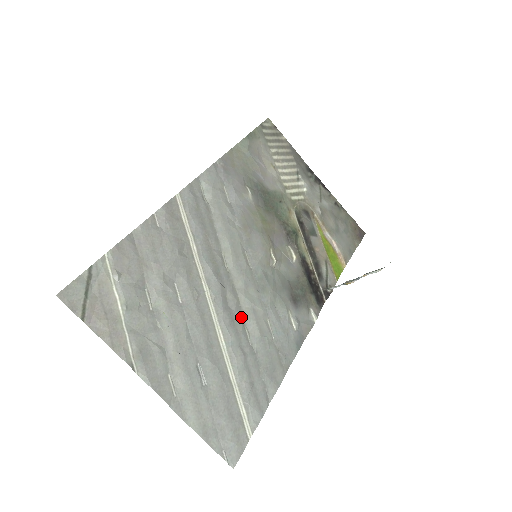
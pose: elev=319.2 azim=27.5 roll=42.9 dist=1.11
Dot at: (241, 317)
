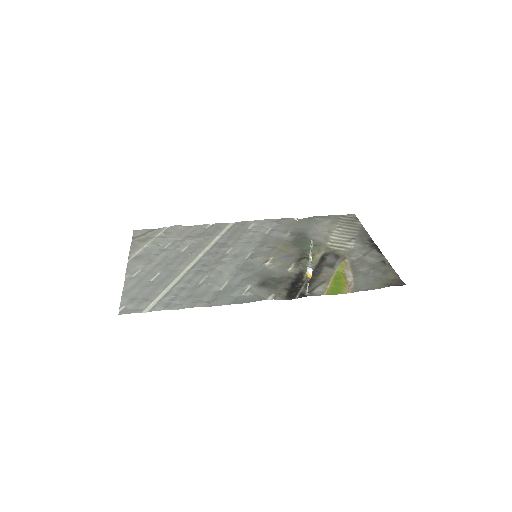
Dot at: (209, 271)
